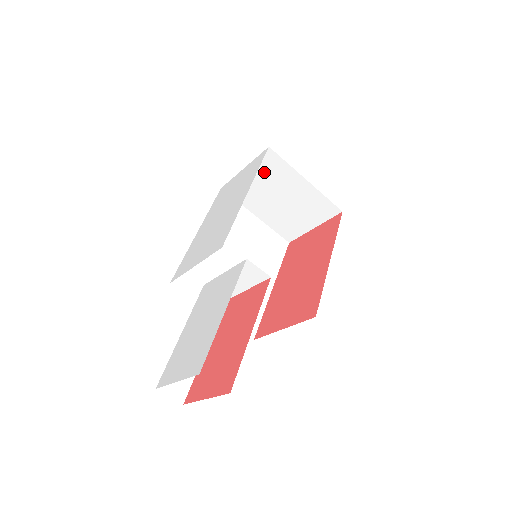
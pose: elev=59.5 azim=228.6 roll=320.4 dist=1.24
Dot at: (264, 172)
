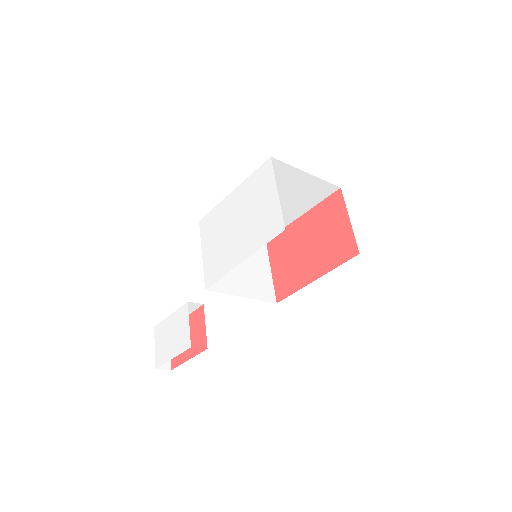
Dot at: occluded
